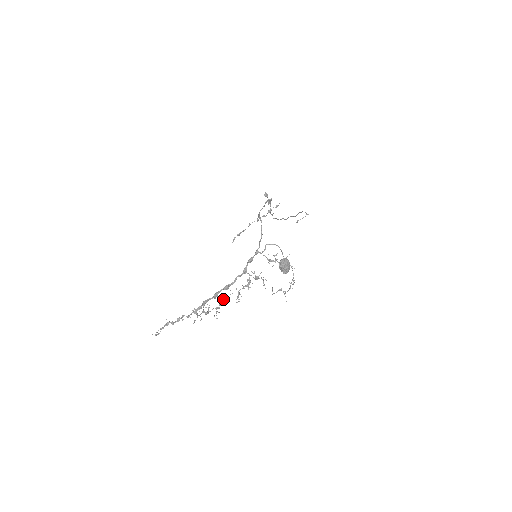
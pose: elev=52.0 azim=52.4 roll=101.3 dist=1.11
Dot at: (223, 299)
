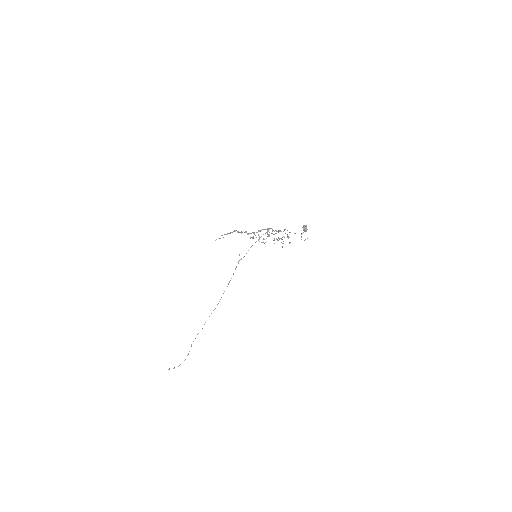
Dot at: (269, 235)
